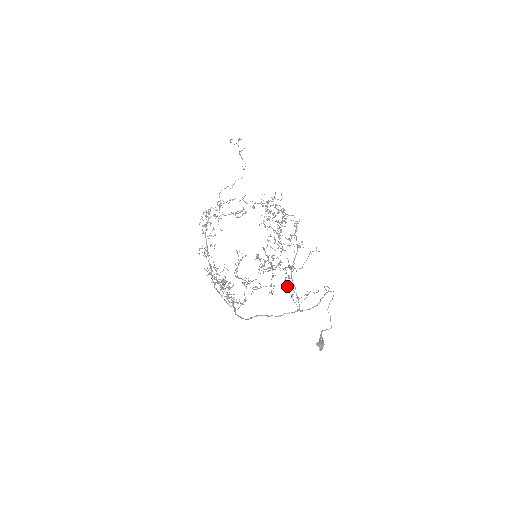
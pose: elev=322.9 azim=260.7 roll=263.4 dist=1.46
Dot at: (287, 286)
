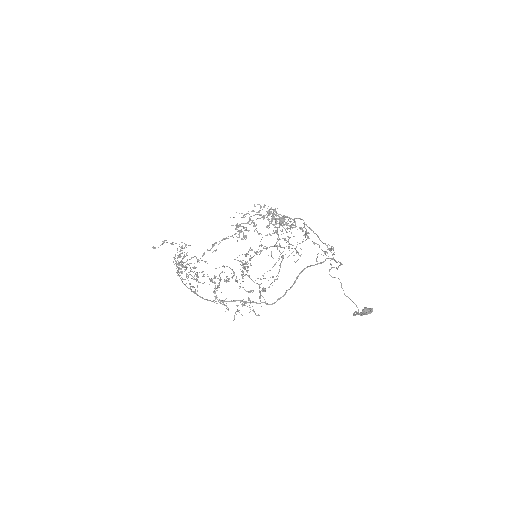
Dot at: occluded
